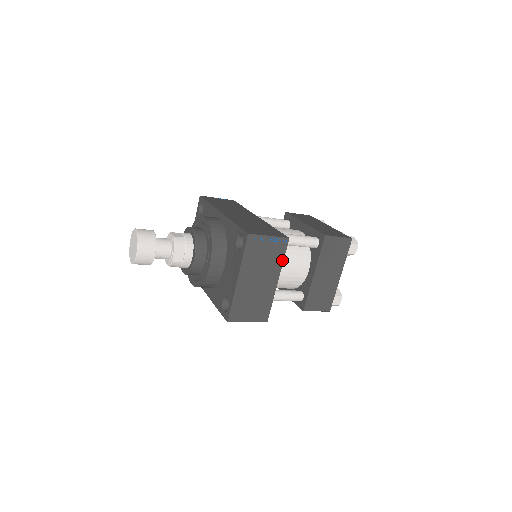
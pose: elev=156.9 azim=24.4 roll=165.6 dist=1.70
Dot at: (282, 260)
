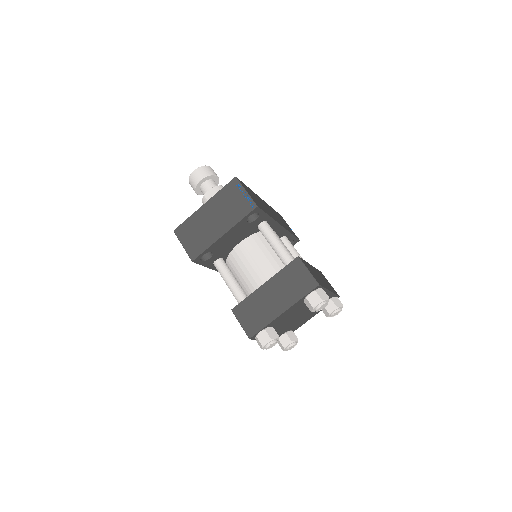
Dot at: (240, 219)
